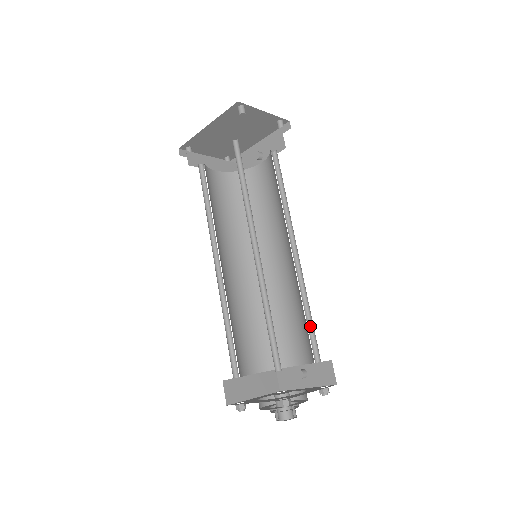
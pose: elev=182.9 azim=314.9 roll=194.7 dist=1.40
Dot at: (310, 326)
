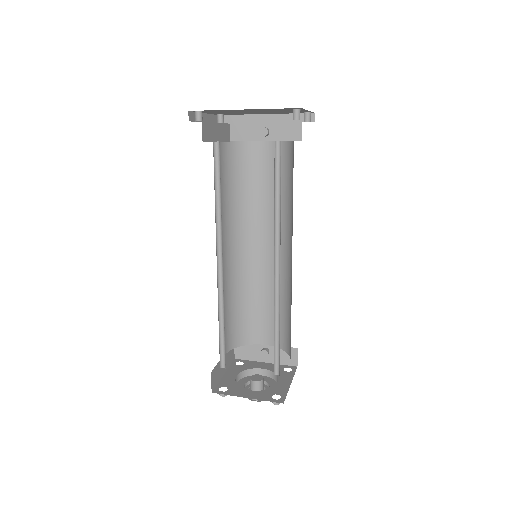
Dot at: occluded
